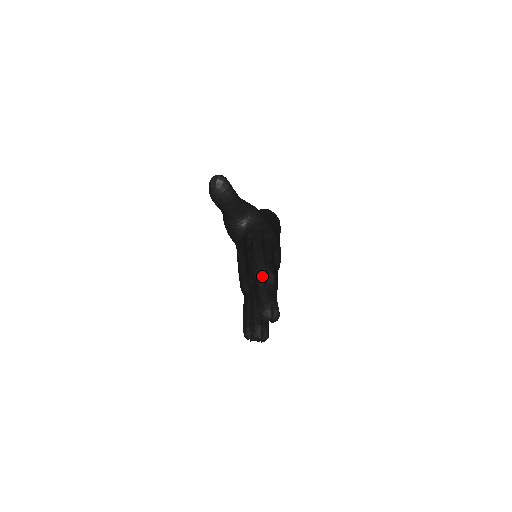
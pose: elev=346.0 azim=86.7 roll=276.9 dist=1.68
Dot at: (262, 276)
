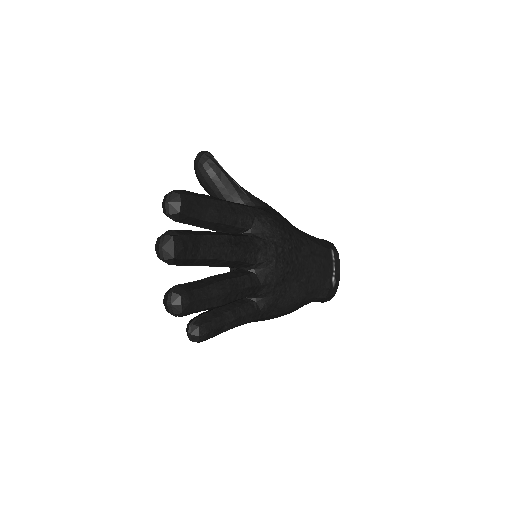
Dot at: (165, 197)
